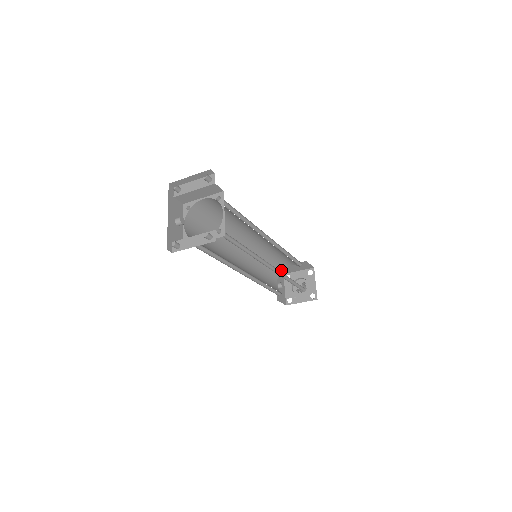
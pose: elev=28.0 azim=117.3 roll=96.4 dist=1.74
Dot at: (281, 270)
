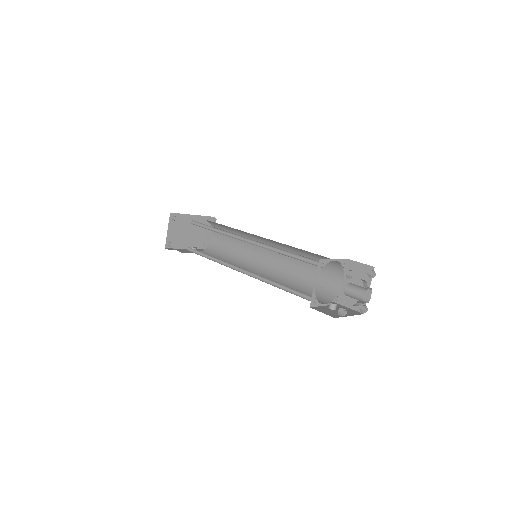
Dot at: (336, 295)
